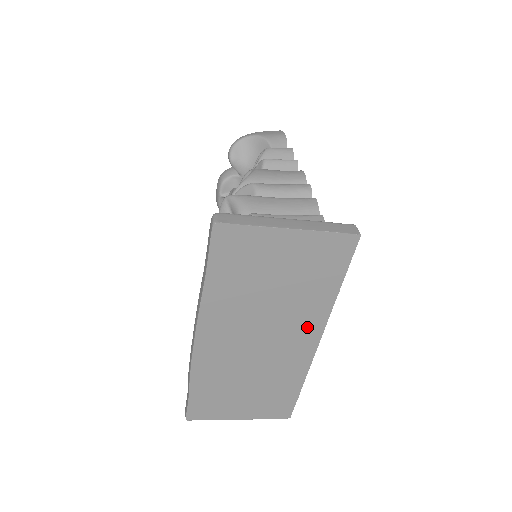
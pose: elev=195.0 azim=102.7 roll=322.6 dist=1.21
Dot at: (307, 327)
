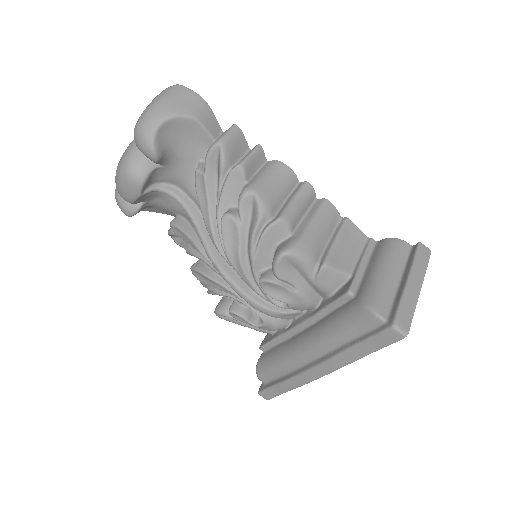
Dot at: occluded
